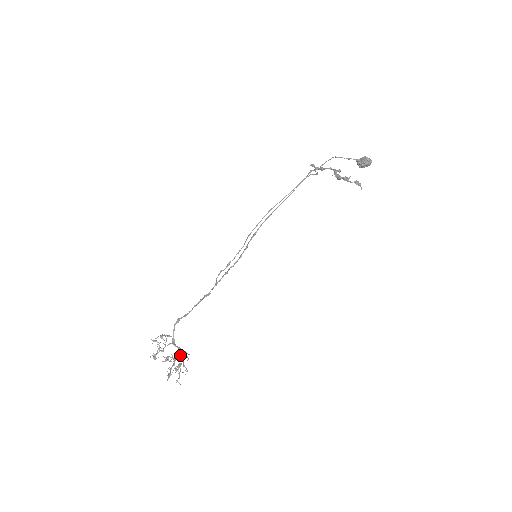
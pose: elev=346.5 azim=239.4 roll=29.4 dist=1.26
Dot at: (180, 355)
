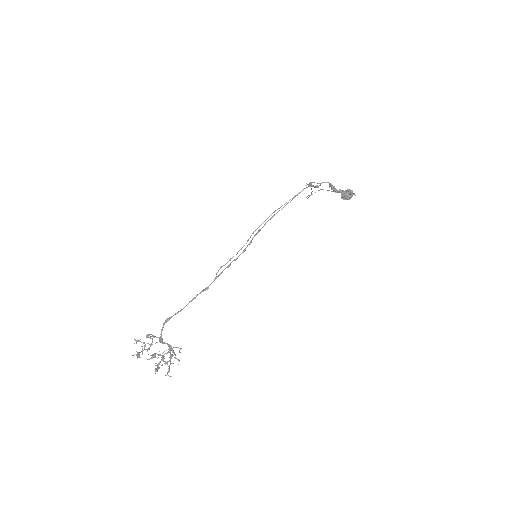
Dot at: (170, 351)
